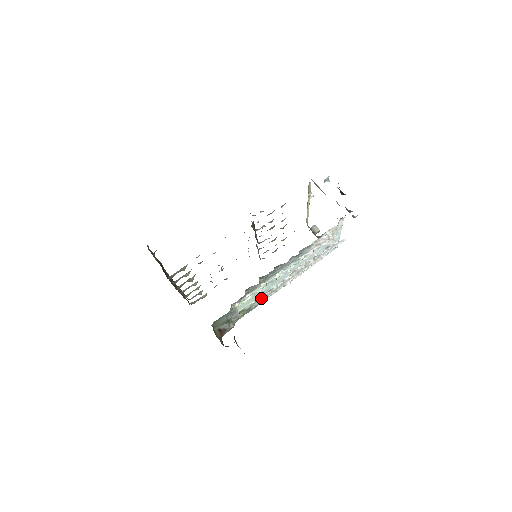
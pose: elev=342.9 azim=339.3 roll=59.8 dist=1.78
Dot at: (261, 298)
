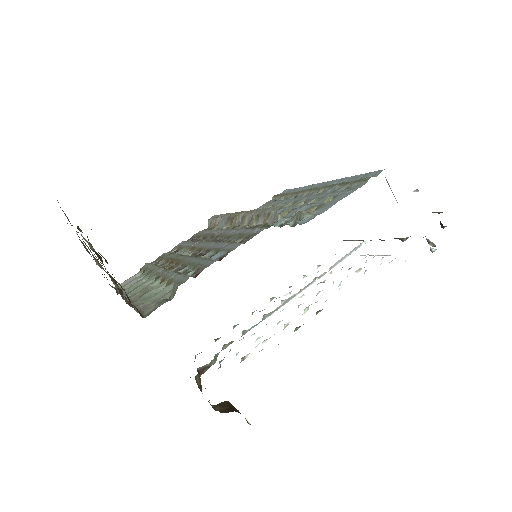
Dot at: occluded
